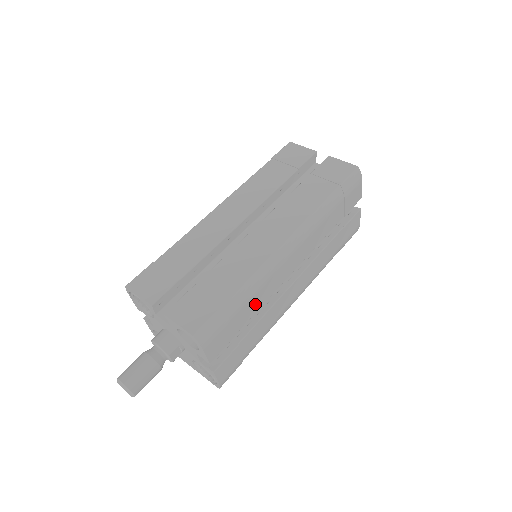
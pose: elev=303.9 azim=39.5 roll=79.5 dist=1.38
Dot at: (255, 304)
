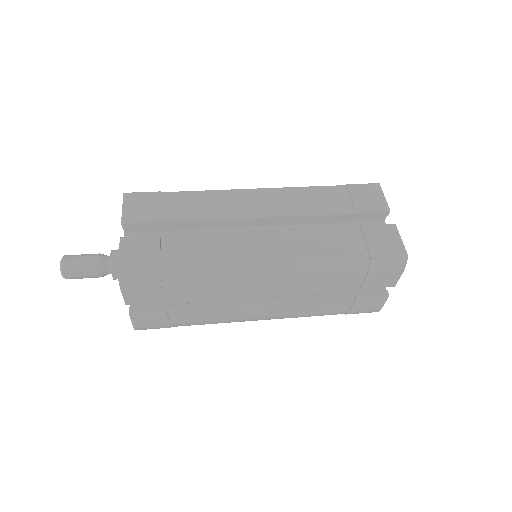
Dot at: (201, 292)
